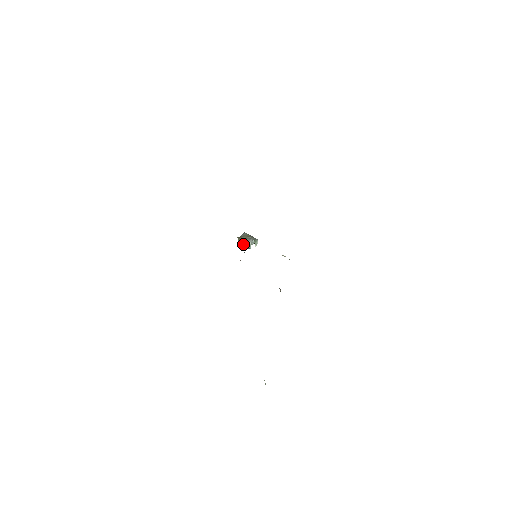
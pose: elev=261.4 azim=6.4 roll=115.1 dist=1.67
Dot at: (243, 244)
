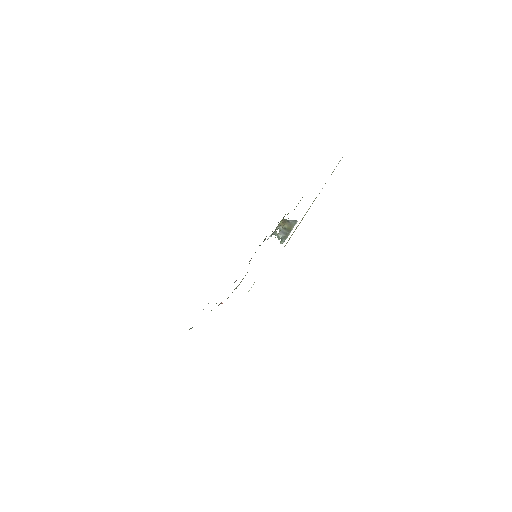
Dot at: (274, 232)
